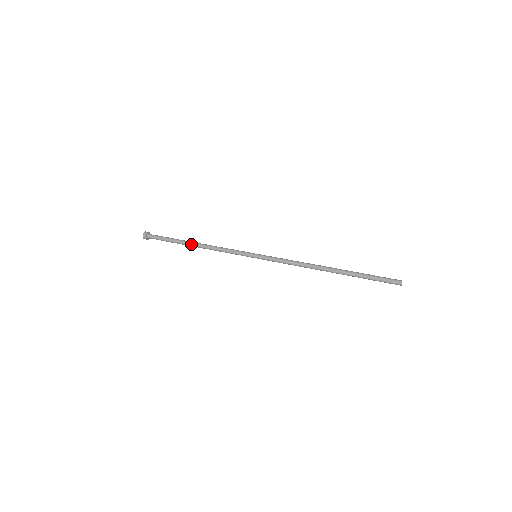
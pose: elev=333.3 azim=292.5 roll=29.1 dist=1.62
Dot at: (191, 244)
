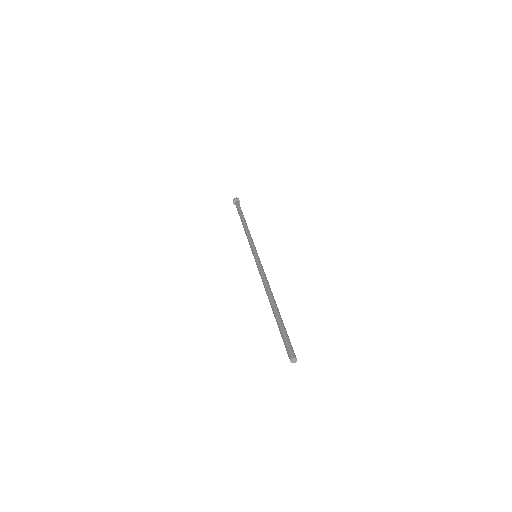
Dot at: (243, 221)
